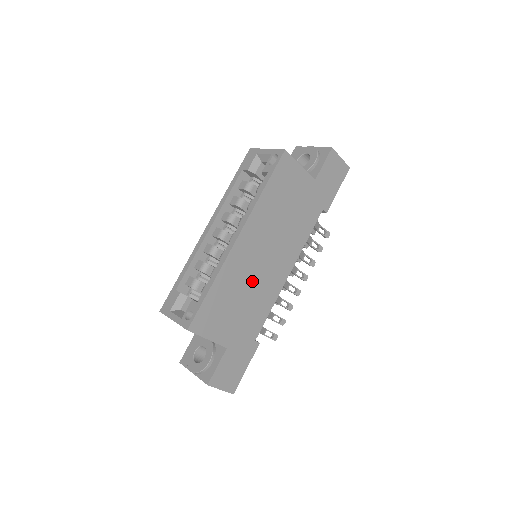
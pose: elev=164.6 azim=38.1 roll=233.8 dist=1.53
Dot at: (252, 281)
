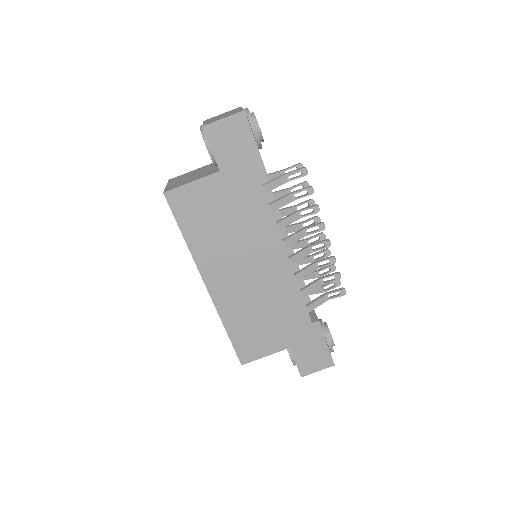
Dot at: (256, 296)
